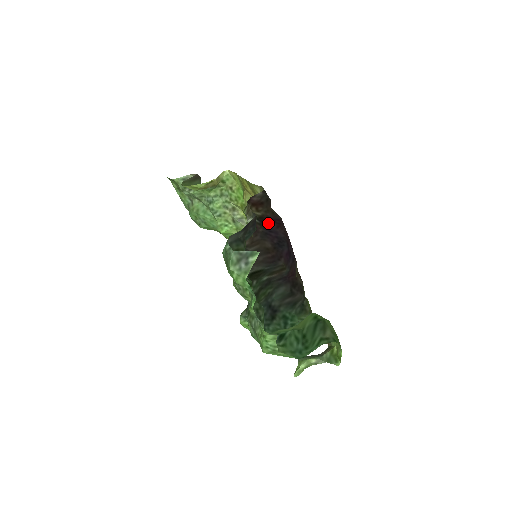
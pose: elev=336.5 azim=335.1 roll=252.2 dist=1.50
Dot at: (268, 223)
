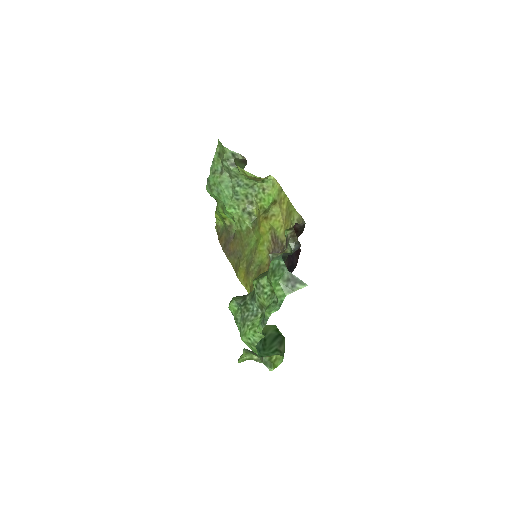
Dot at: occluded
